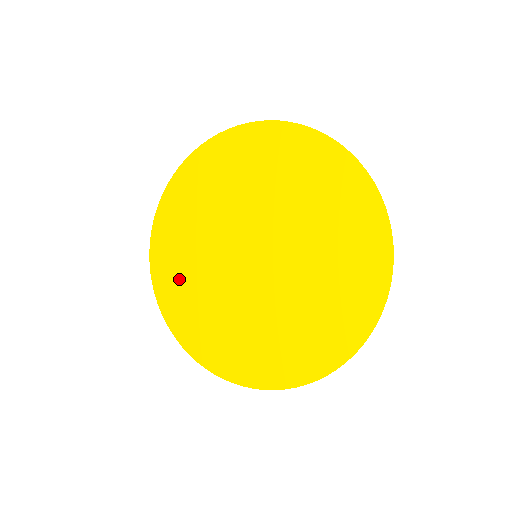
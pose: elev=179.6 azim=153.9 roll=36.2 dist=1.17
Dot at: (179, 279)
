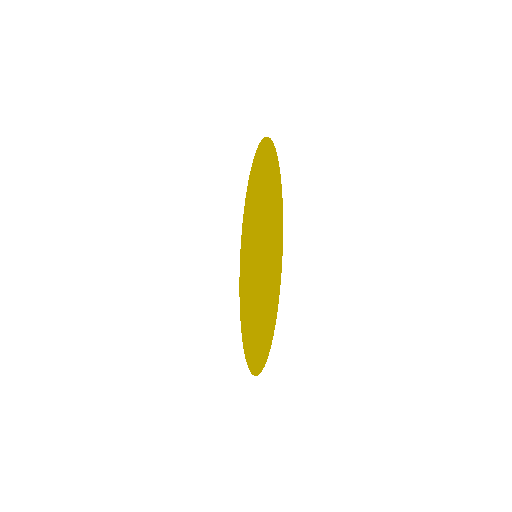
Dot at: (246, 321)
